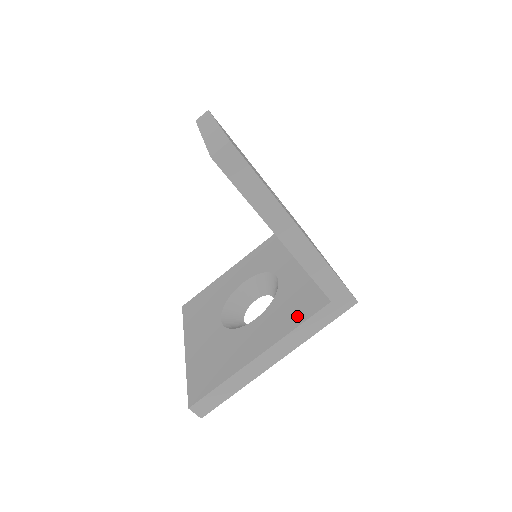
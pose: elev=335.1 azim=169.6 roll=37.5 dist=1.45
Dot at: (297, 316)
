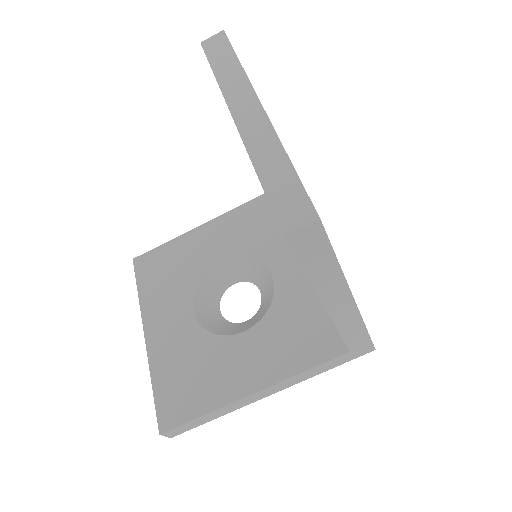
Dot at: (303, 354)
